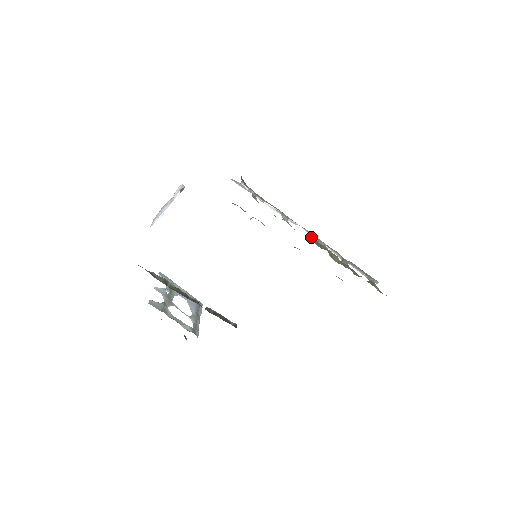
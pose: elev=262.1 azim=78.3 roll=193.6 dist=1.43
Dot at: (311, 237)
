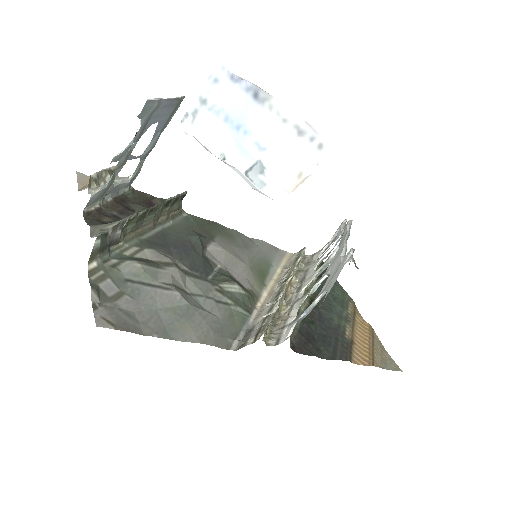
Dot at: (329, 258)
